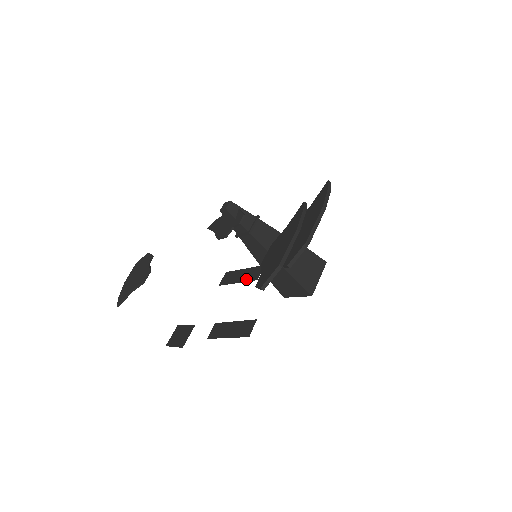
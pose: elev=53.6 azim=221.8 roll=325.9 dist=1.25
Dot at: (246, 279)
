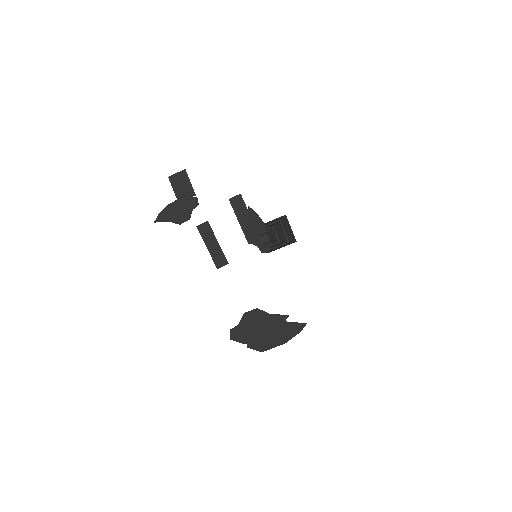
Dot at: occluded
